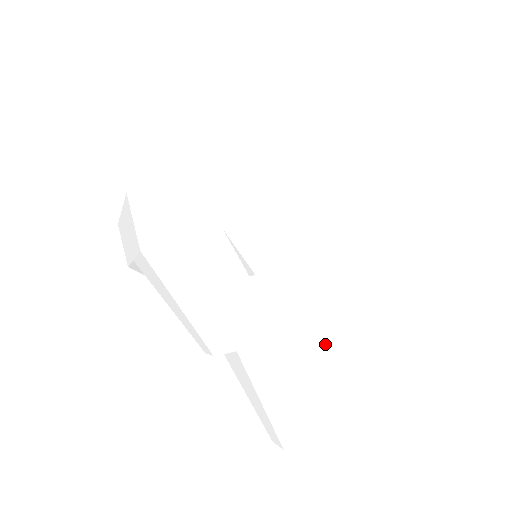
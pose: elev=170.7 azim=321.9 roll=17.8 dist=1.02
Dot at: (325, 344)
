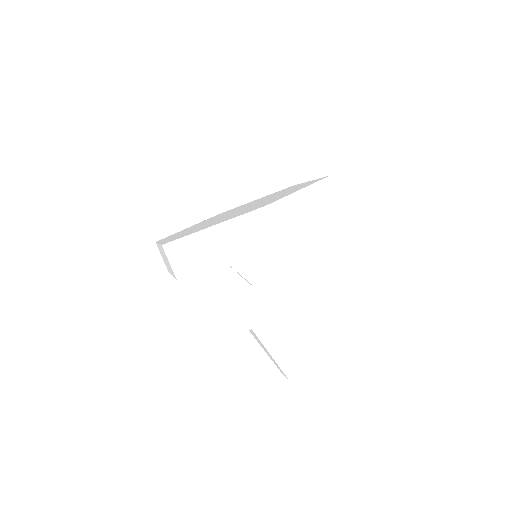
Dot at: (310, 312)
